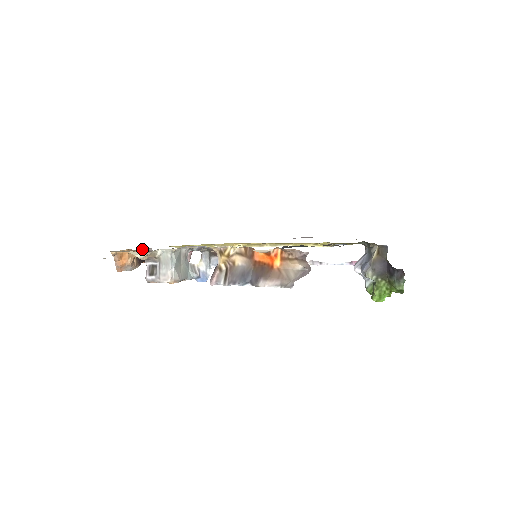
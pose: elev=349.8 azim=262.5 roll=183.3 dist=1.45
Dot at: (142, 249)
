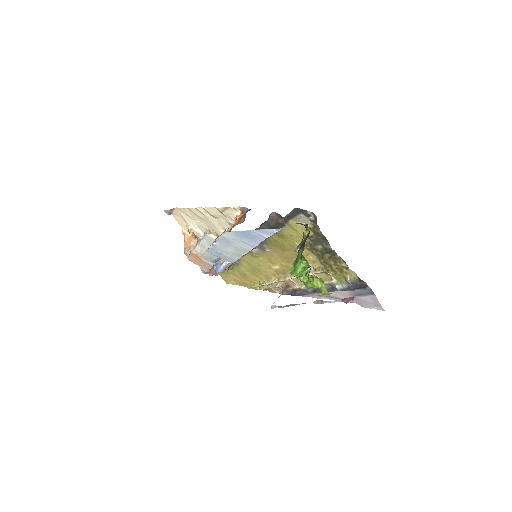
Dot at: occluded
